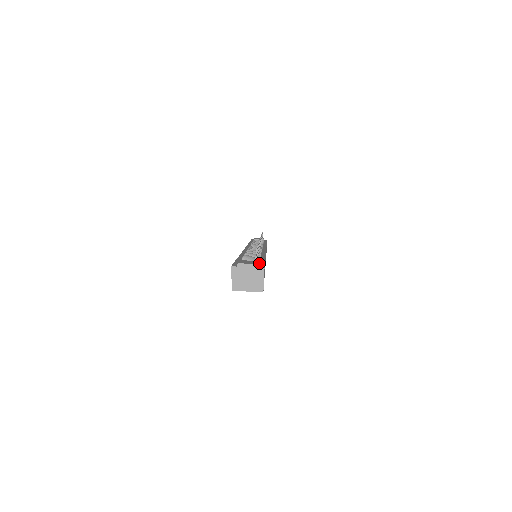
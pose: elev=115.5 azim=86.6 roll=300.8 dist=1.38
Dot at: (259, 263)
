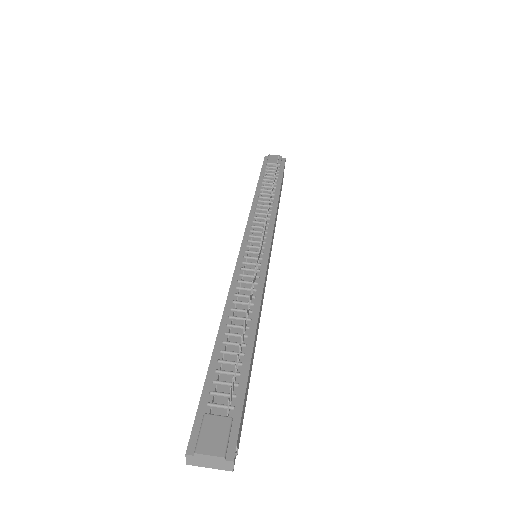
Dot at: (234, 410)
